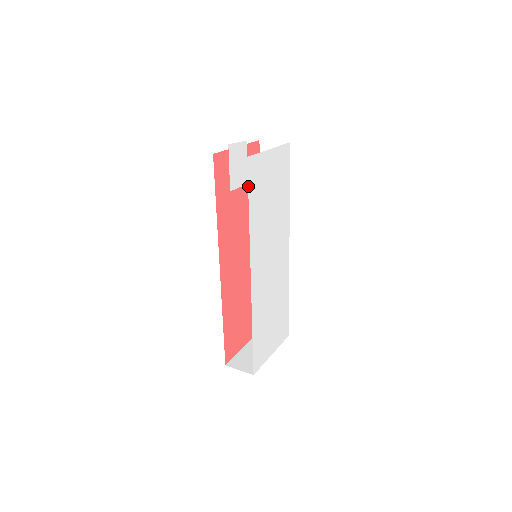
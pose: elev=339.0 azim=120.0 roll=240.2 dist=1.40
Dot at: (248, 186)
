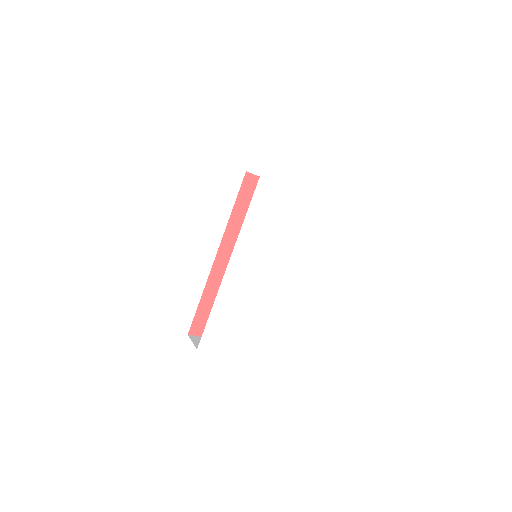
Dot at: (259, 178)
